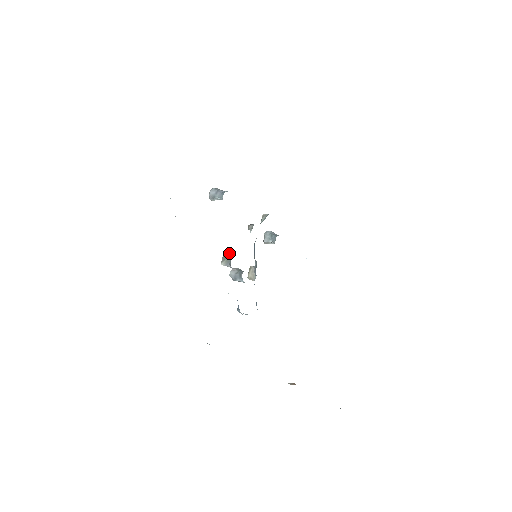
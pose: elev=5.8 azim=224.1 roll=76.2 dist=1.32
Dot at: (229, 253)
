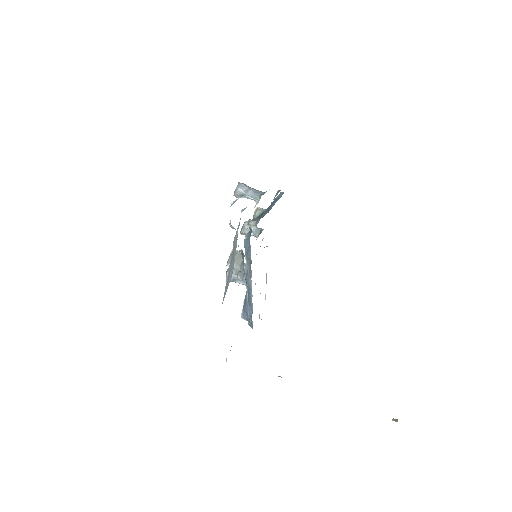
Dot at: (240, 255)
